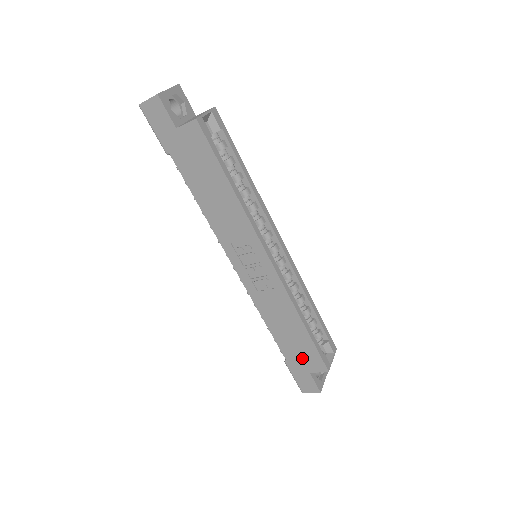
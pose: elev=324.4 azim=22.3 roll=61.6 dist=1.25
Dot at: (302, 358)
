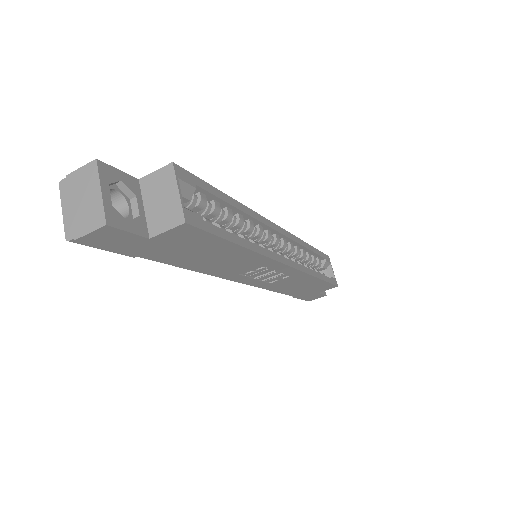
Dot at: (312, 291)
